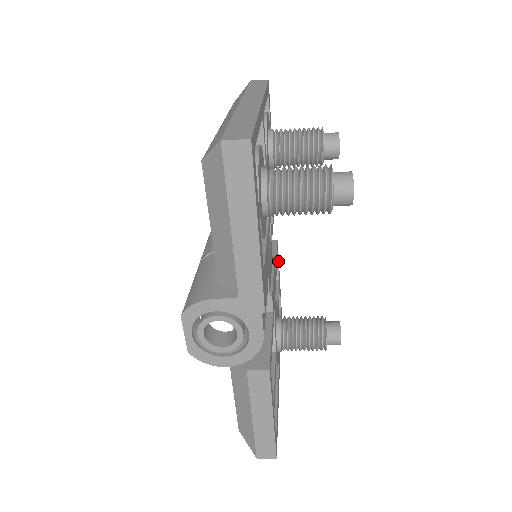
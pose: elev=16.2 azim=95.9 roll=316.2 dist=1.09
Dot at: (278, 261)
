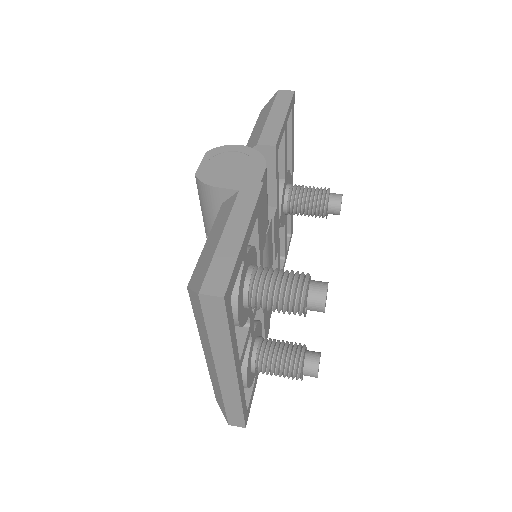
Dot at: (280, 140)
